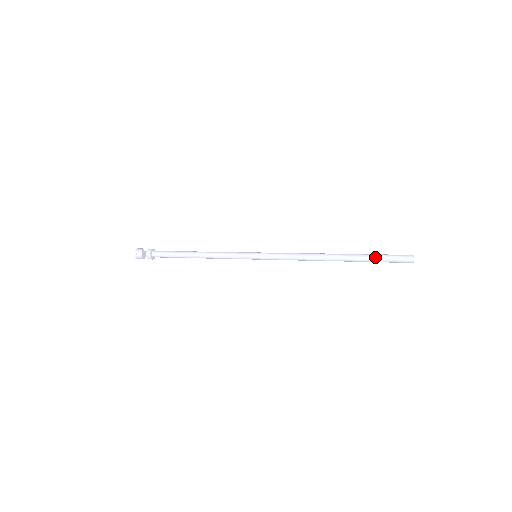
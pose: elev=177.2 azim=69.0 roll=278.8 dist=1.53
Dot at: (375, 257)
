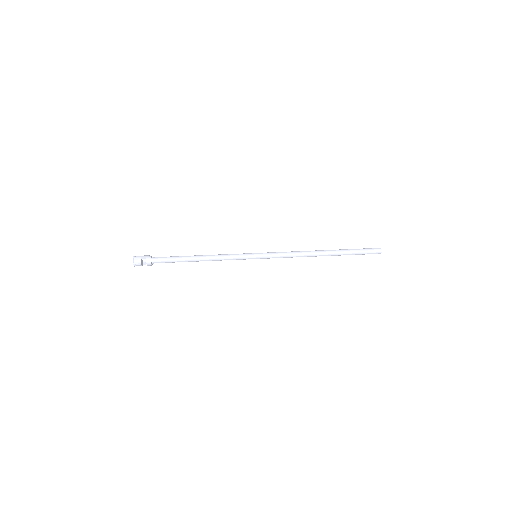
Dot at: (355, 253)
